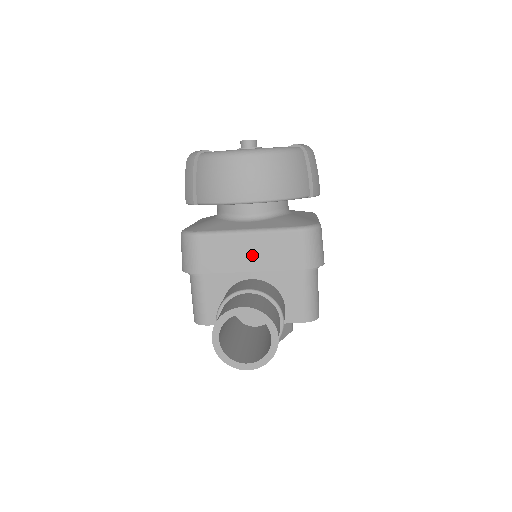
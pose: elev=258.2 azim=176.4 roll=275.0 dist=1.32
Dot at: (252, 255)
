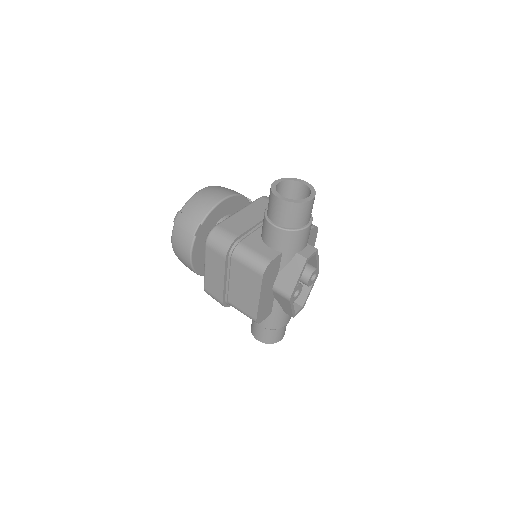
Dot at: (254, 215)
